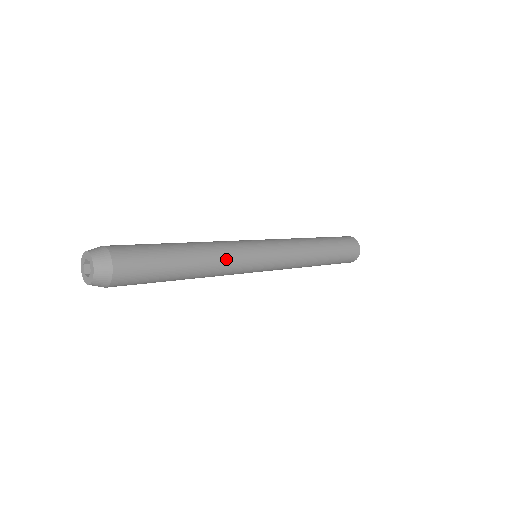
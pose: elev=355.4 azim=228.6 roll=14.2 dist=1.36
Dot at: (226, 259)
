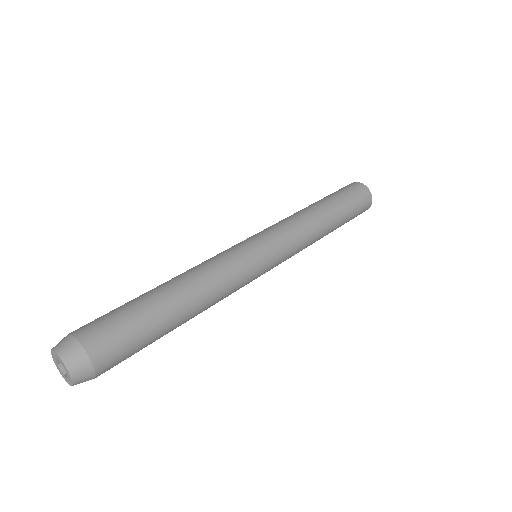
Dot at: (224, 296)
